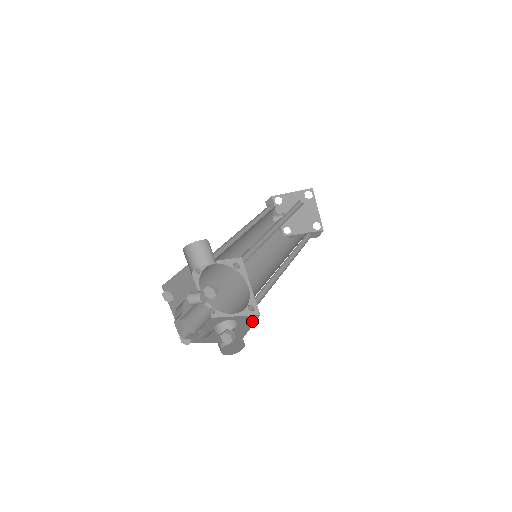
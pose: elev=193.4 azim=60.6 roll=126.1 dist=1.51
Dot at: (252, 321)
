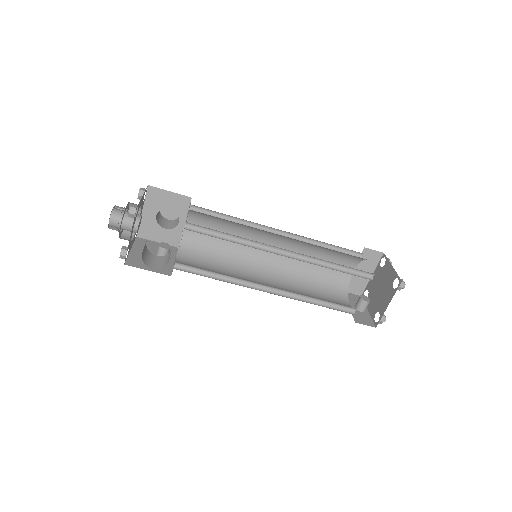
Dot at: occluded
